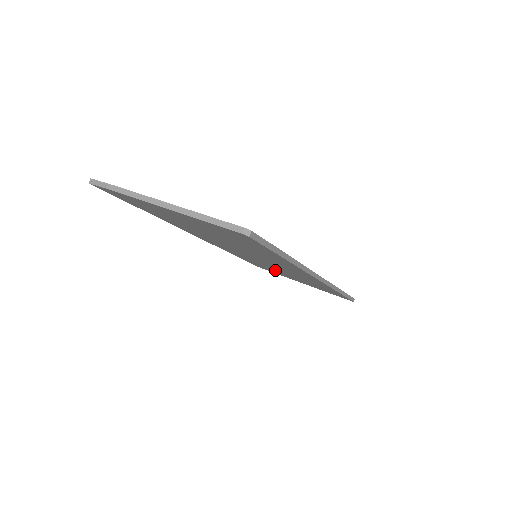
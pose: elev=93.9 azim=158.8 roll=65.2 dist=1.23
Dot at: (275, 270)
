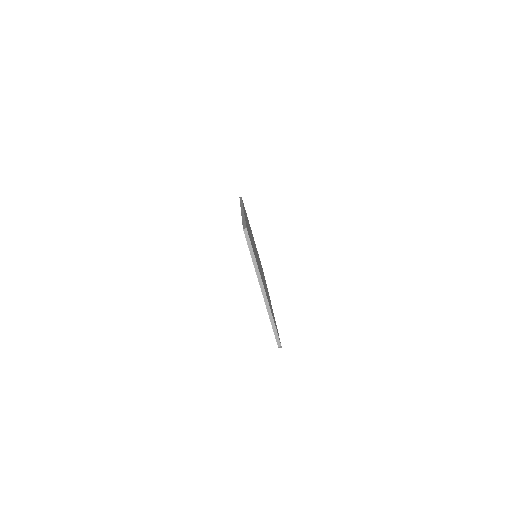
Dot at: occluded
